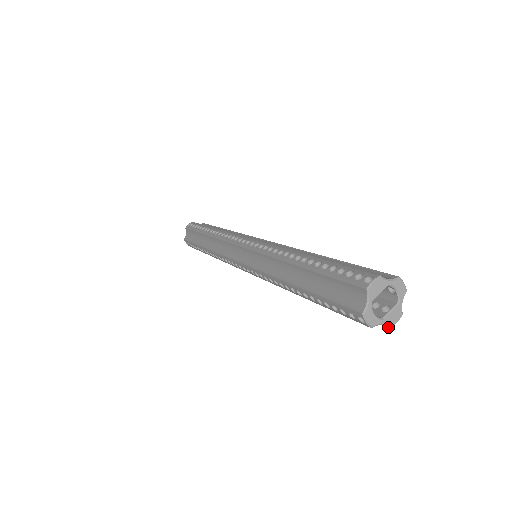
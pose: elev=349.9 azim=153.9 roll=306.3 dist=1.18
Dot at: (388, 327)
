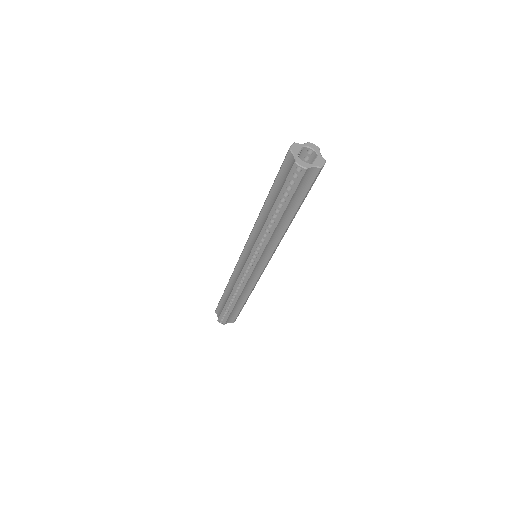
Dot at: (320, 168)
